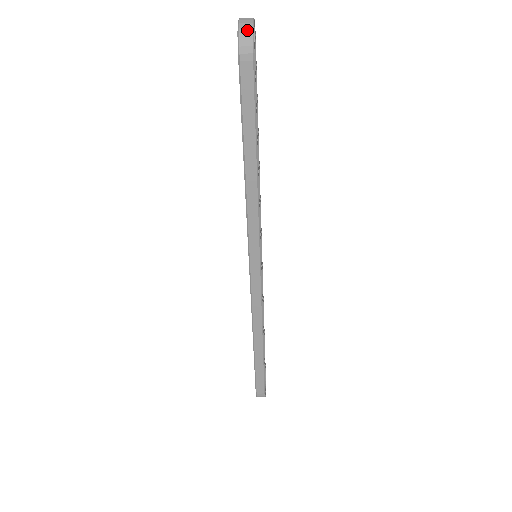
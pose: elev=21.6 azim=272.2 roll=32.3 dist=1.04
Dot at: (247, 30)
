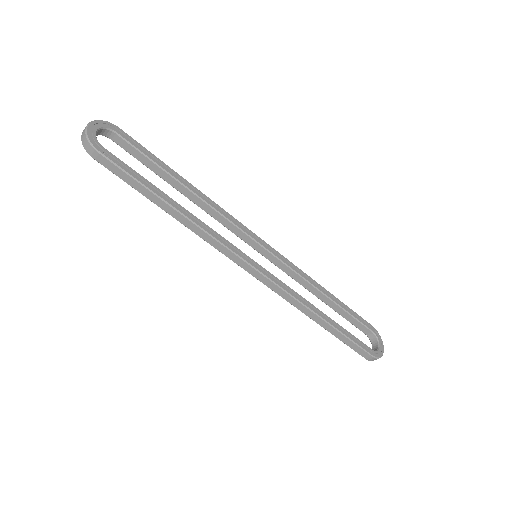
Dot at: (84, 138)
